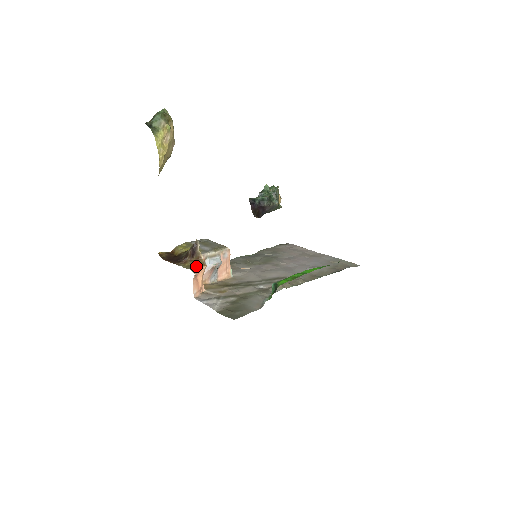
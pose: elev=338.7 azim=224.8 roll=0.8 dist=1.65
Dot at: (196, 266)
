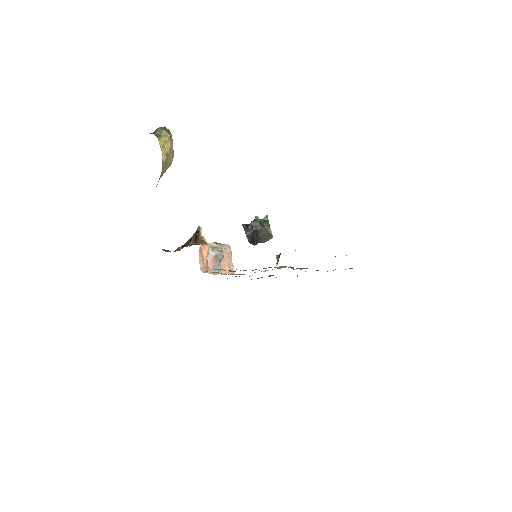
Dot at: occluded
